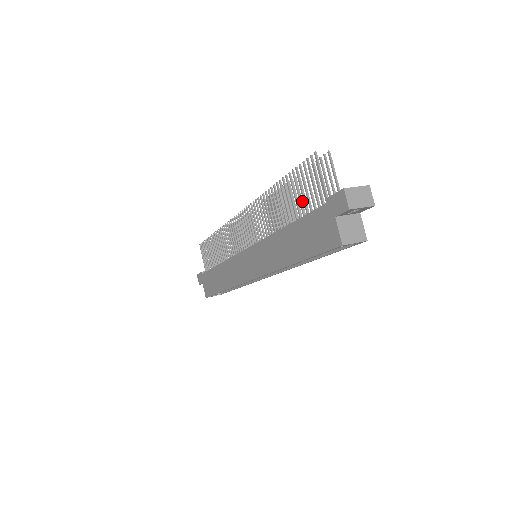
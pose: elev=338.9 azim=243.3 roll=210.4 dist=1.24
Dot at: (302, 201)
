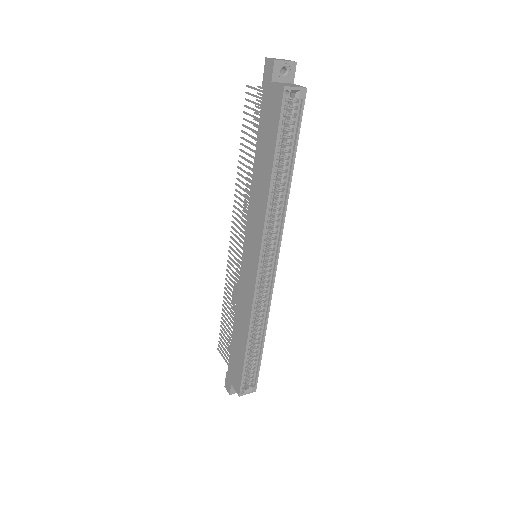
Dot at: occluded
